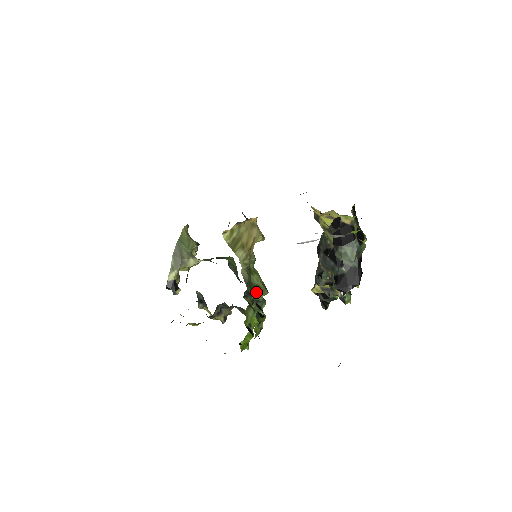
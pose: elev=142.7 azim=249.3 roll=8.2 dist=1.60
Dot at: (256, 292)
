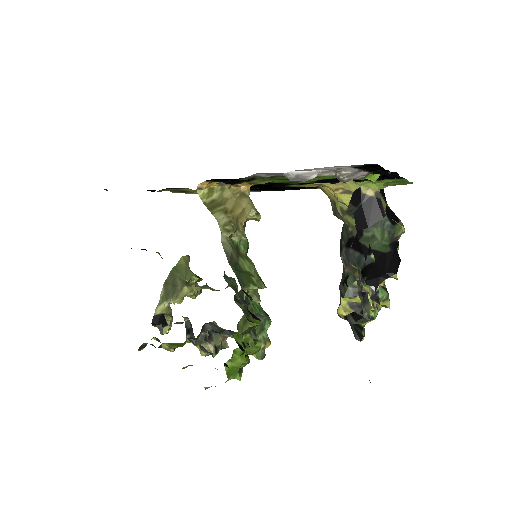
Dot at: (245, 279)
